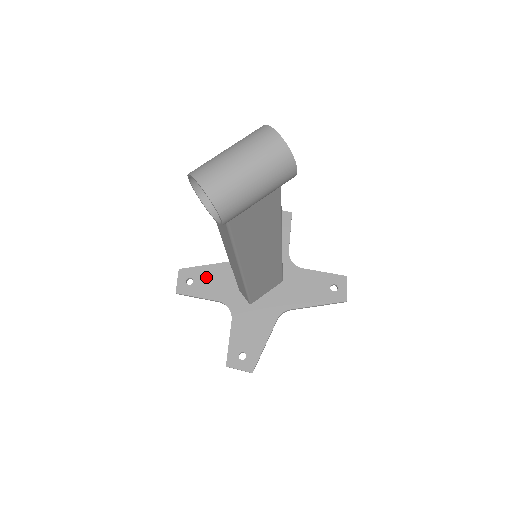
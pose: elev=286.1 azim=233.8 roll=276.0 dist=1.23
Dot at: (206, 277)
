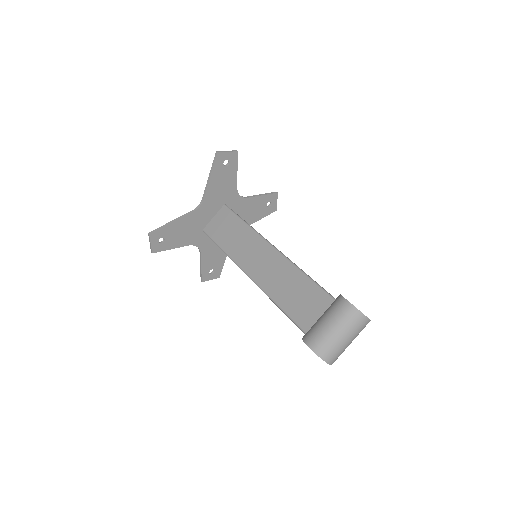
Dot at: (175, 232)
